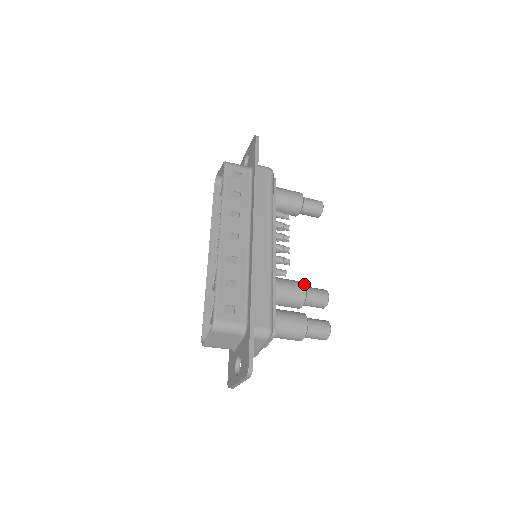
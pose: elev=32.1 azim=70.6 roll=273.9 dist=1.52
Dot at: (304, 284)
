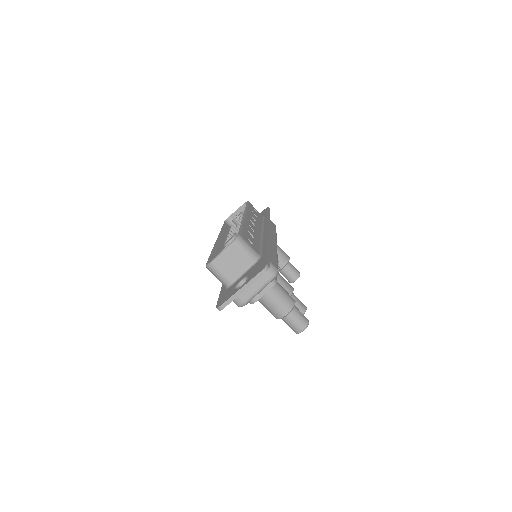
Dot at: occluded
